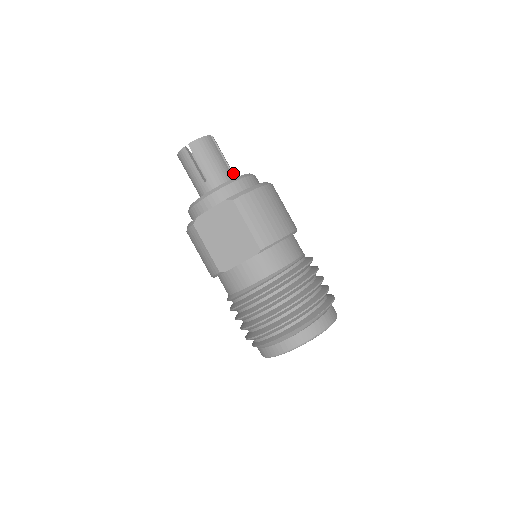
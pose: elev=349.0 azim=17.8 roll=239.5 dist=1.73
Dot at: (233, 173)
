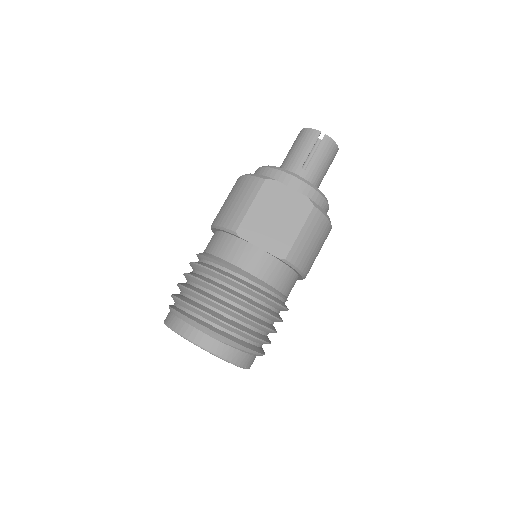
Dot at: occluded
